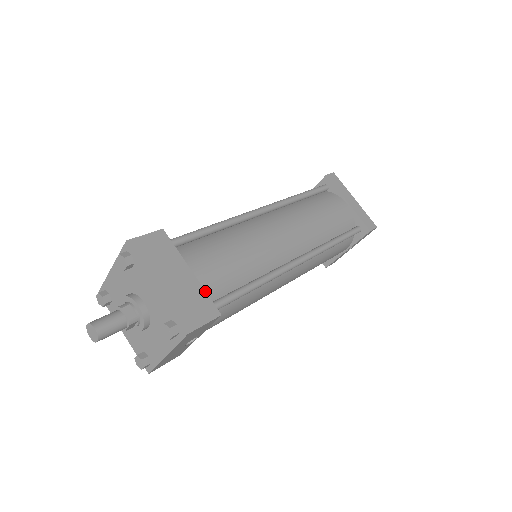
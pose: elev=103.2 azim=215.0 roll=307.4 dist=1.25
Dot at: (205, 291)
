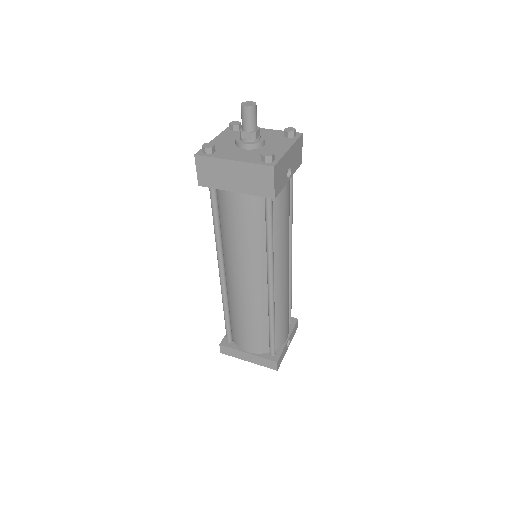
Dot at: occluded
